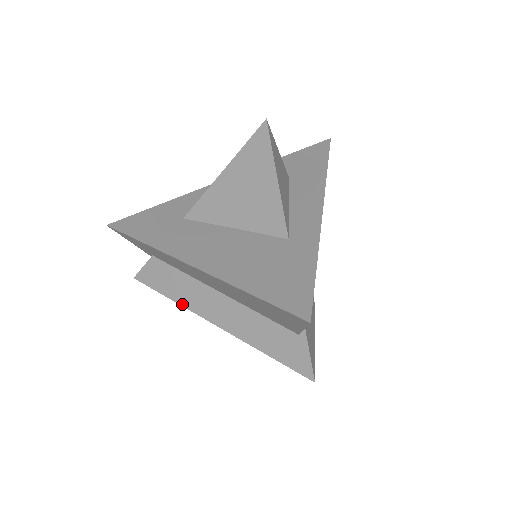
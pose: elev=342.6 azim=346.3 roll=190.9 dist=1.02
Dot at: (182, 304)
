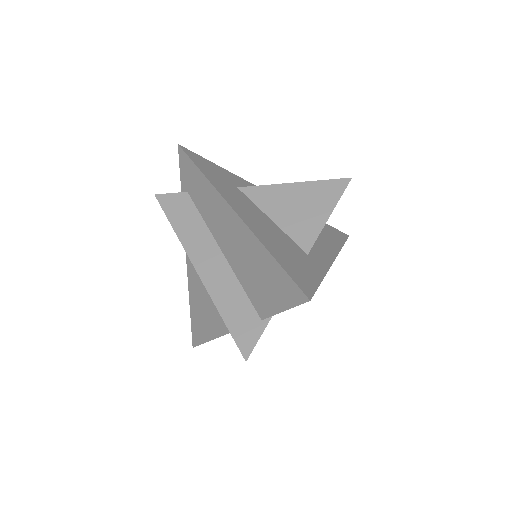
Dot at: (181, 239)
